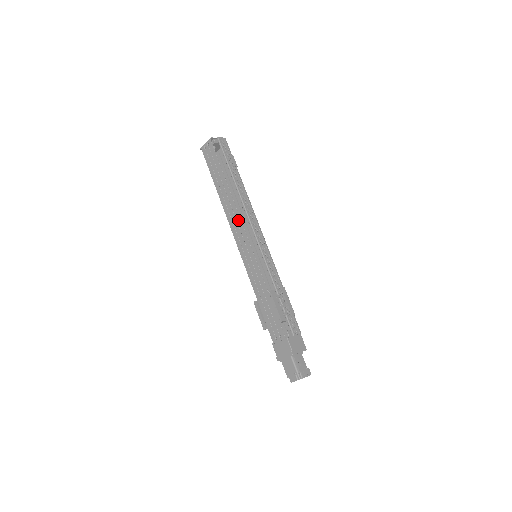
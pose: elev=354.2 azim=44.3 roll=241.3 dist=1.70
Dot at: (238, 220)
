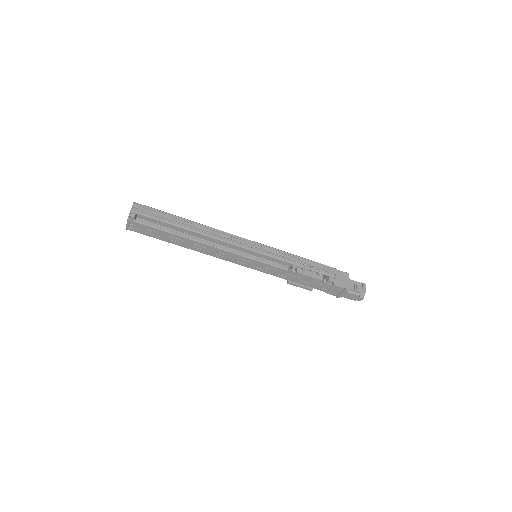
Dot at: (220, 251)
